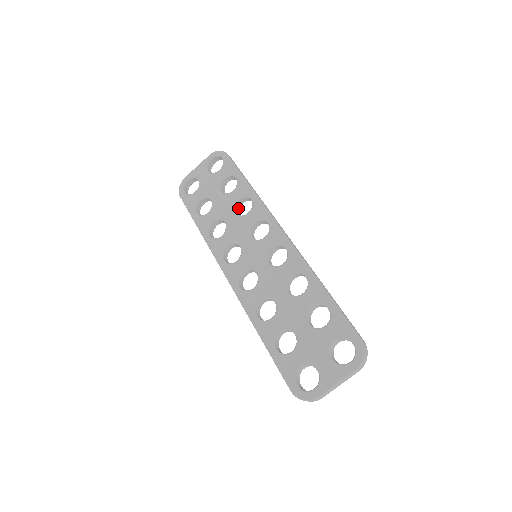
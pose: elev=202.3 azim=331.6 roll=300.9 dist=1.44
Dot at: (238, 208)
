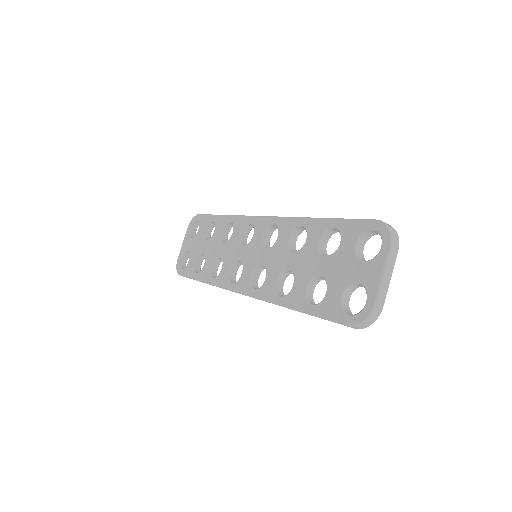
Dot at: (226, 240)
